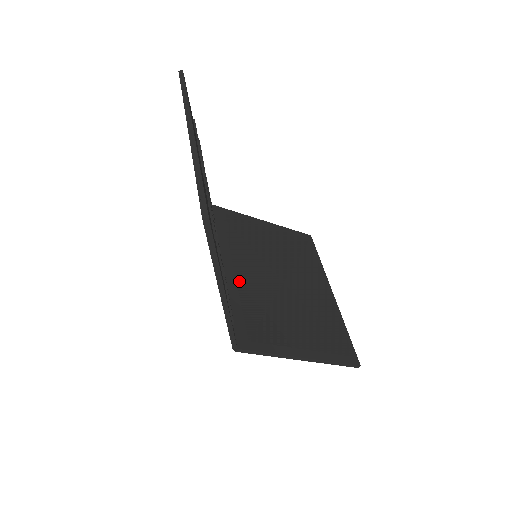
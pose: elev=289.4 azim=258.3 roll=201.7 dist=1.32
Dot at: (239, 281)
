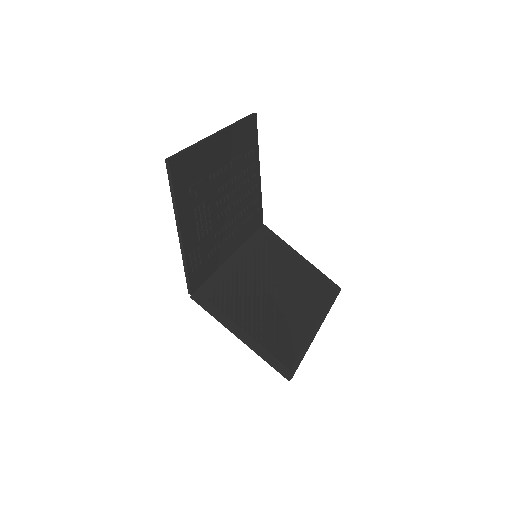
Dot at: (236, 269)
